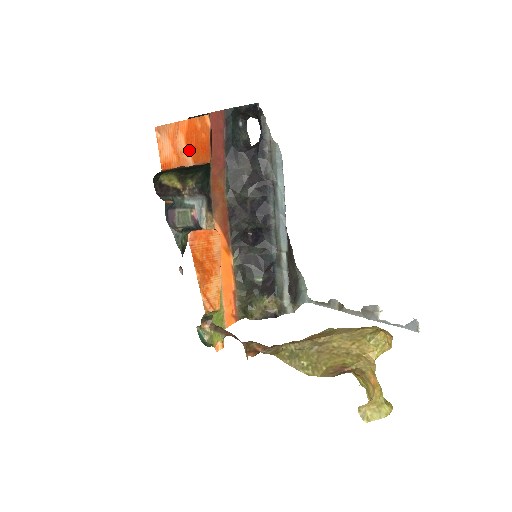
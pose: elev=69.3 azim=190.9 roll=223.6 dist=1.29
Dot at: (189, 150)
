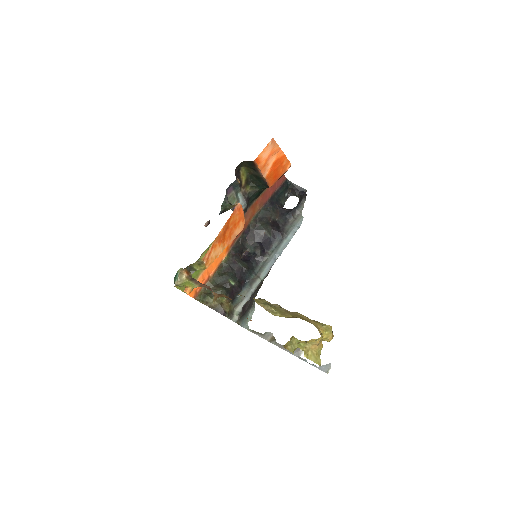
Dot at: (271, 168)
